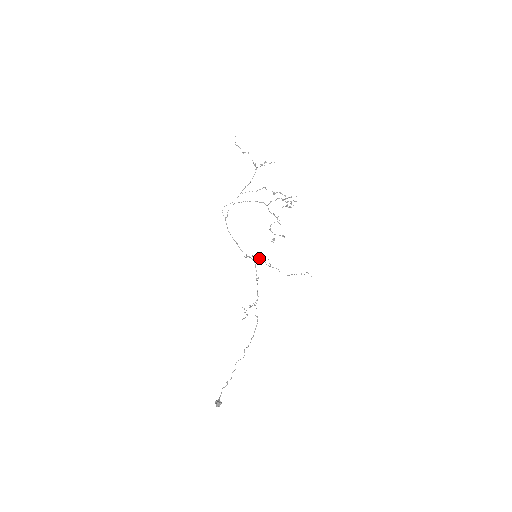
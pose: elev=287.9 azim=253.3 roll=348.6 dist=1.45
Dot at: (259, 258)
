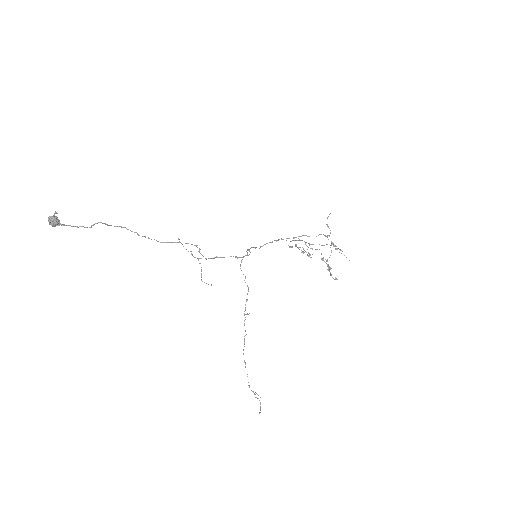
Dot at: (248, 287)
